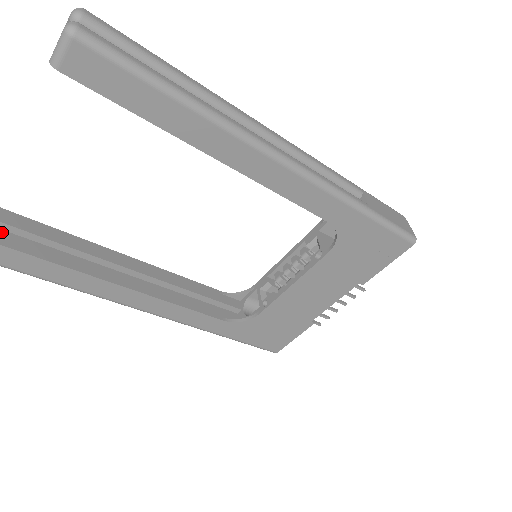
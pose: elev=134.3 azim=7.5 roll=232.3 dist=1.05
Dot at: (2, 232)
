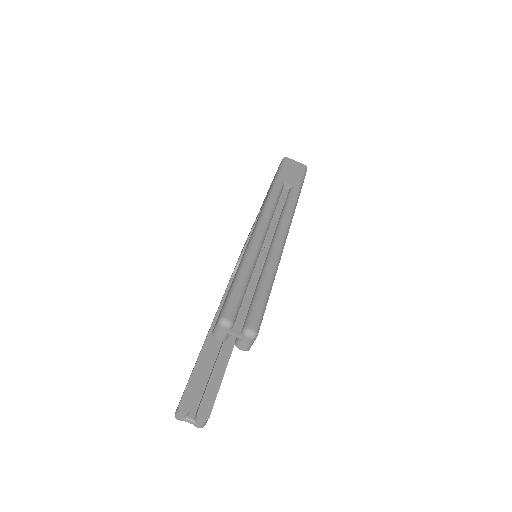
Dot at: (202, 405)
